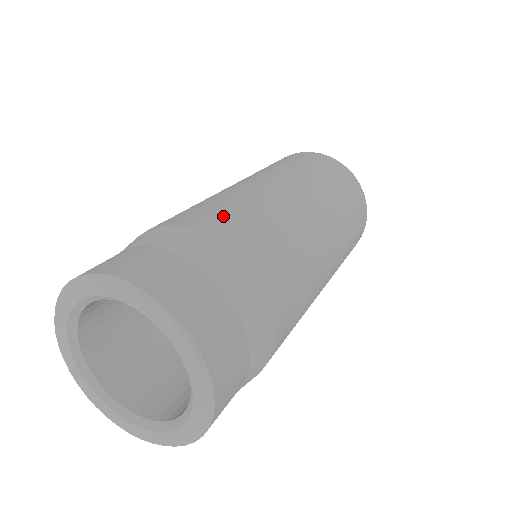
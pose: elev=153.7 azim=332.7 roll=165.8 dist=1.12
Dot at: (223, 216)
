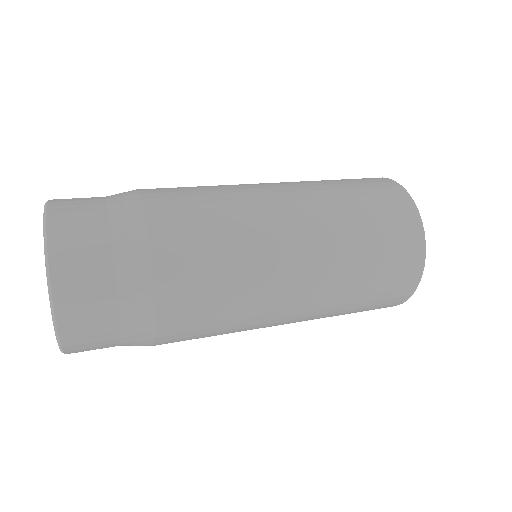
Dot at: (179, 194)
